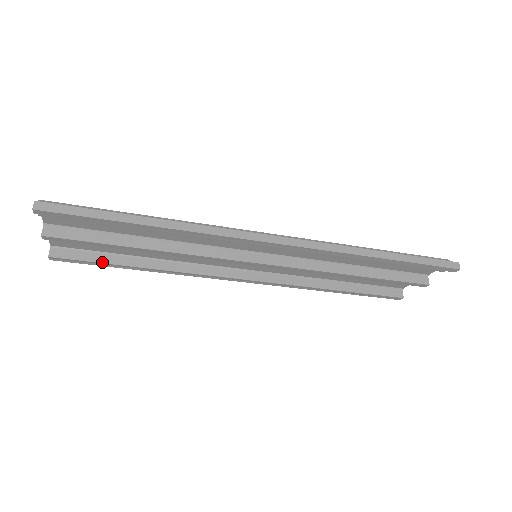
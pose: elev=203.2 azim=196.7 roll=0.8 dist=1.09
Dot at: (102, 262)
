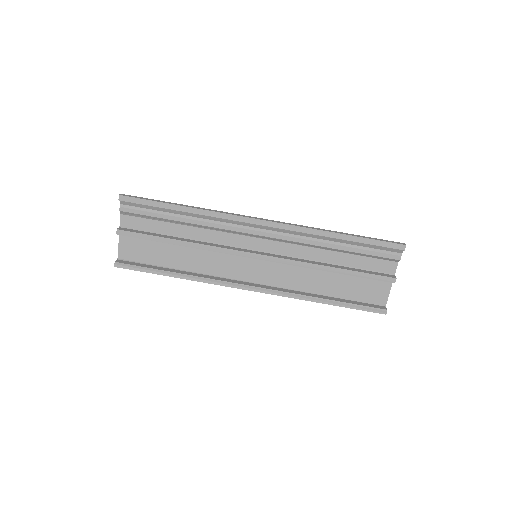
Dot at: (149, 267)
